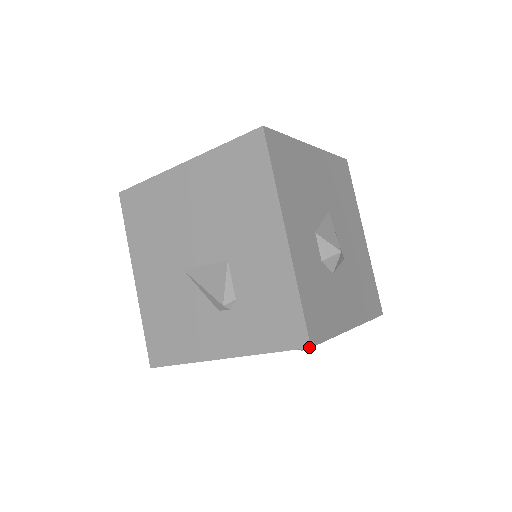
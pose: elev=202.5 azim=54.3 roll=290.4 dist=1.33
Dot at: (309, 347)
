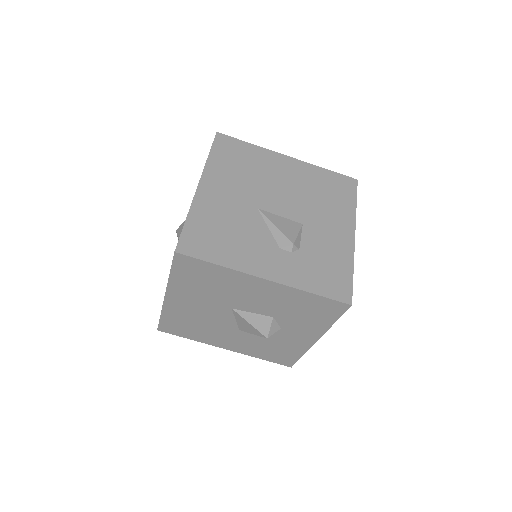
Dot at: (351, 304)
